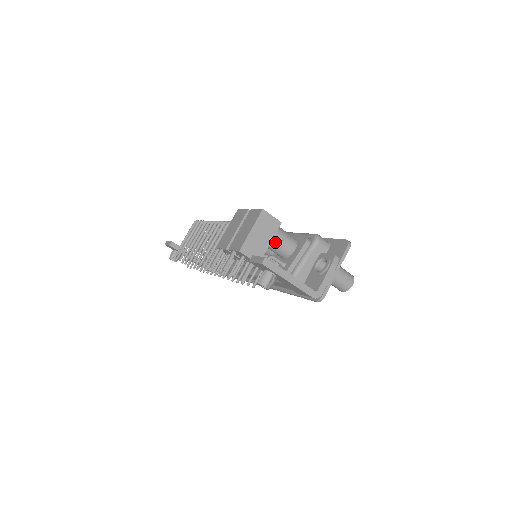
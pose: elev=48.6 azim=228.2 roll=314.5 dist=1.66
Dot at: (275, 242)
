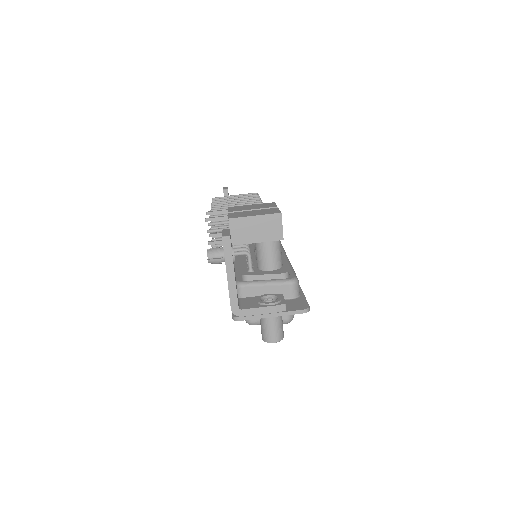
Dot at: (263, 247)
